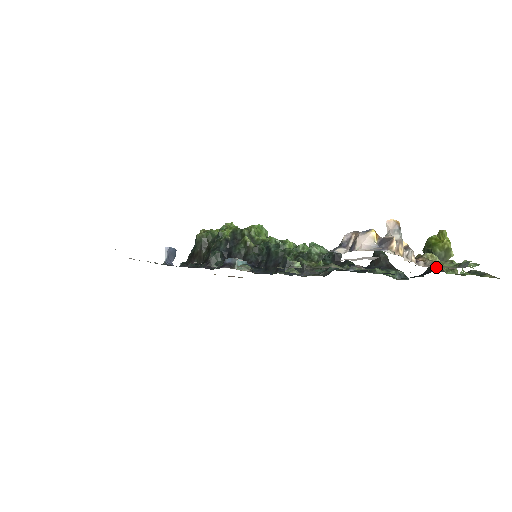
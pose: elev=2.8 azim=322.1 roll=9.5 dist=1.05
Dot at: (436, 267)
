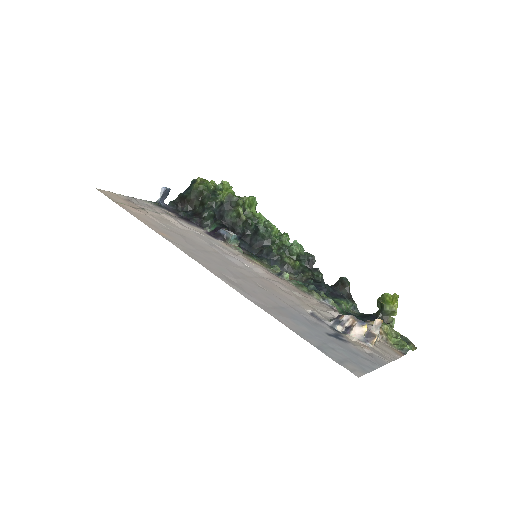
Dot at: (388, 345)
